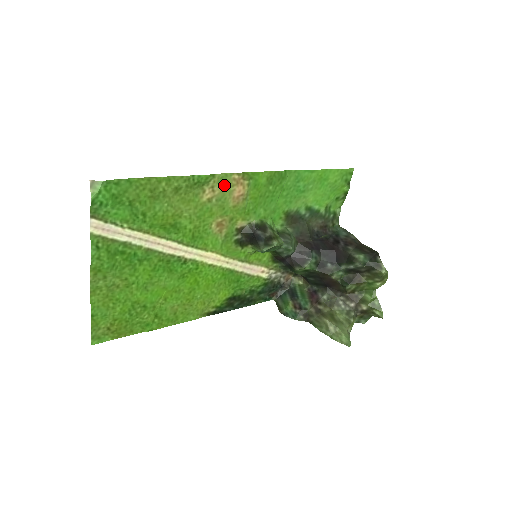
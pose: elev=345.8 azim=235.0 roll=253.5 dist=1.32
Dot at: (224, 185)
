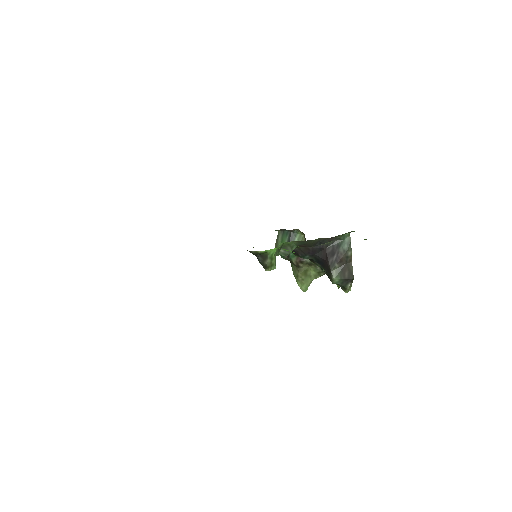
Dot at: occluded
